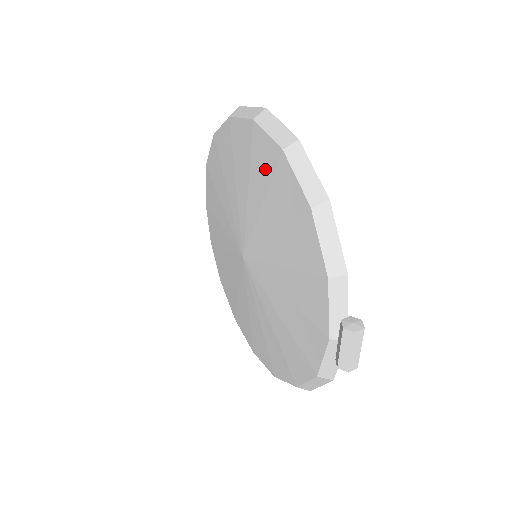
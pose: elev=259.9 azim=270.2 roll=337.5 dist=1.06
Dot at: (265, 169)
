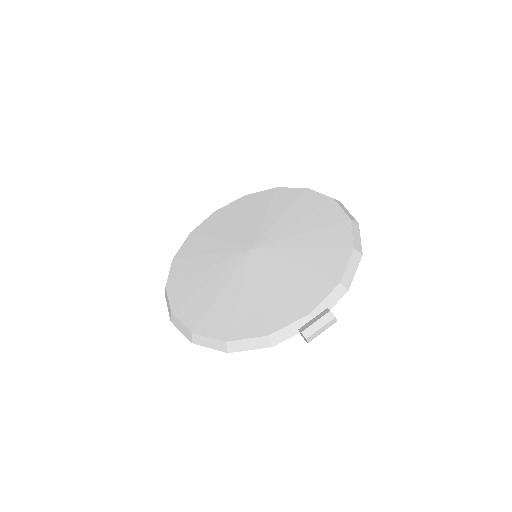
Dot at: (325, 220)
